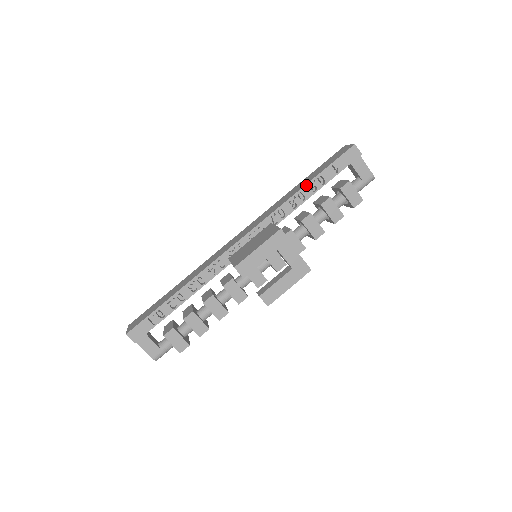
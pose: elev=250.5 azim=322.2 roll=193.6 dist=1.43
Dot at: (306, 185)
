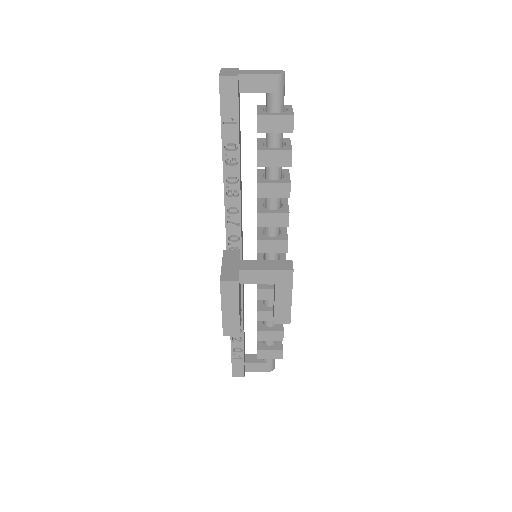
Dot at: (223, 167)
